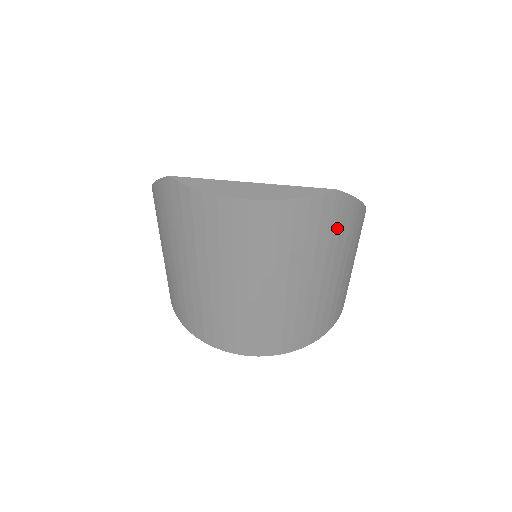
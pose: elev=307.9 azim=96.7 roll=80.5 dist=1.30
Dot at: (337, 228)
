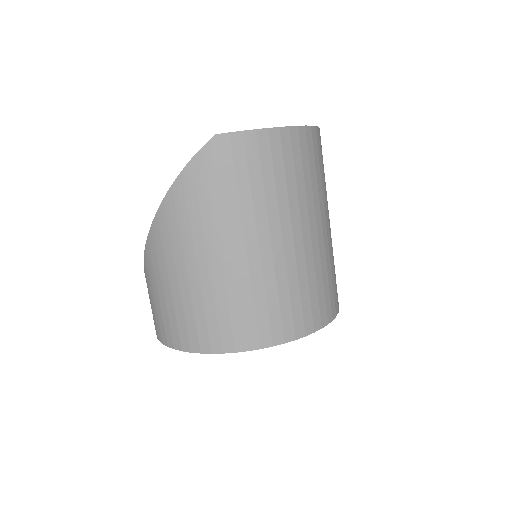
Dot at: occluded
